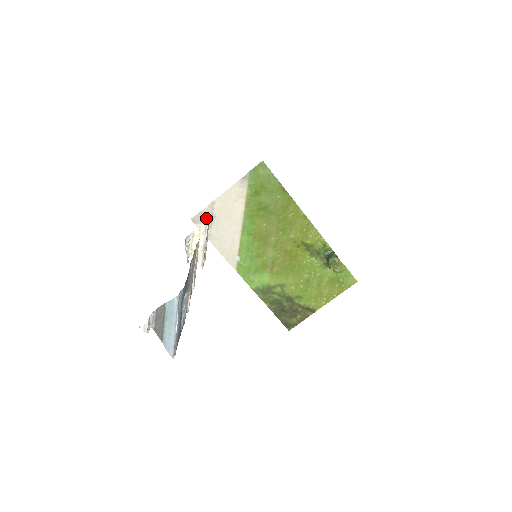
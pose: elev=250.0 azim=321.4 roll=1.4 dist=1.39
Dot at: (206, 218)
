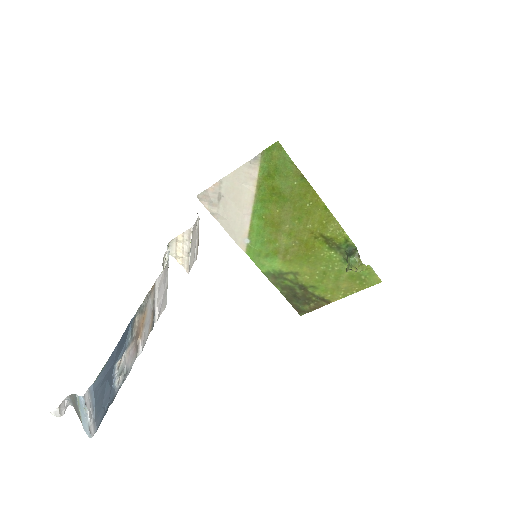
Dot at: (212, 197)
